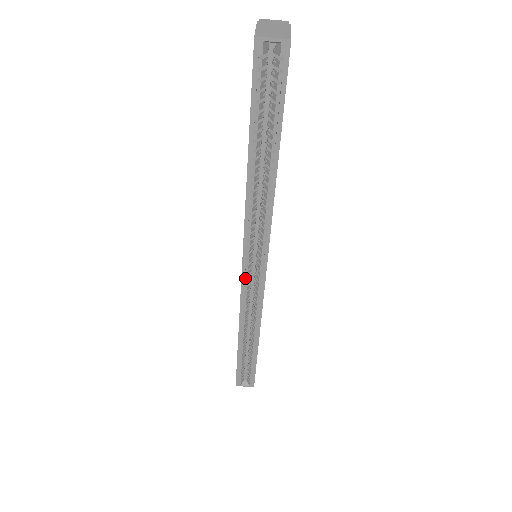
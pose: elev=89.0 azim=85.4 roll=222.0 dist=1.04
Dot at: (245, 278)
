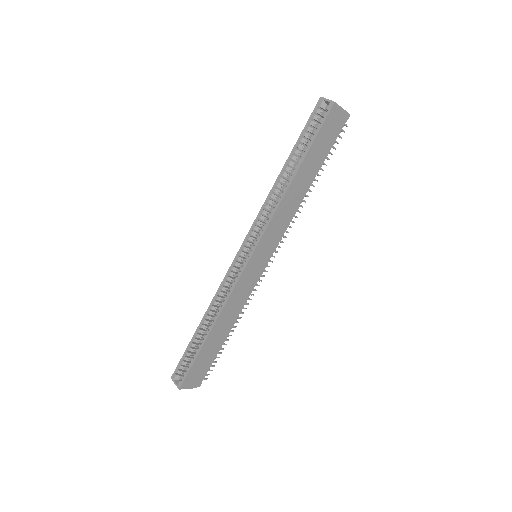
Dot at: (237, 257)
